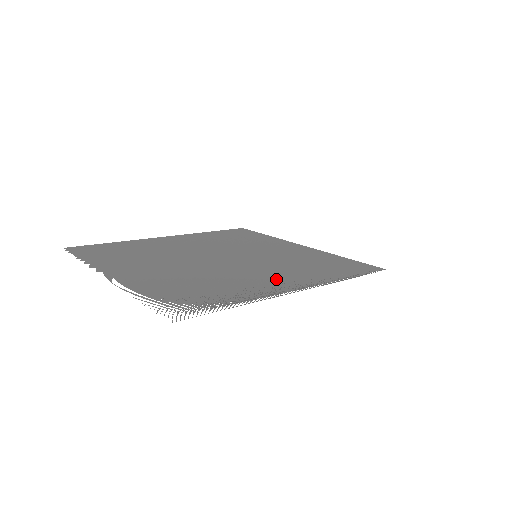
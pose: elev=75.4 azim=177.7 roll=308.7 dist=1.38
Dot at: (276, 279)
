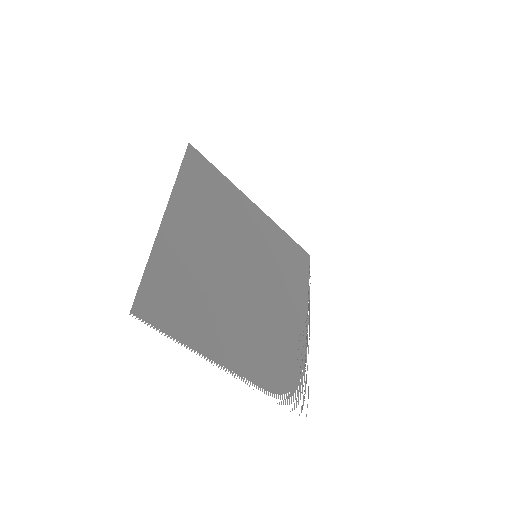
Dot at: (293, 311)
